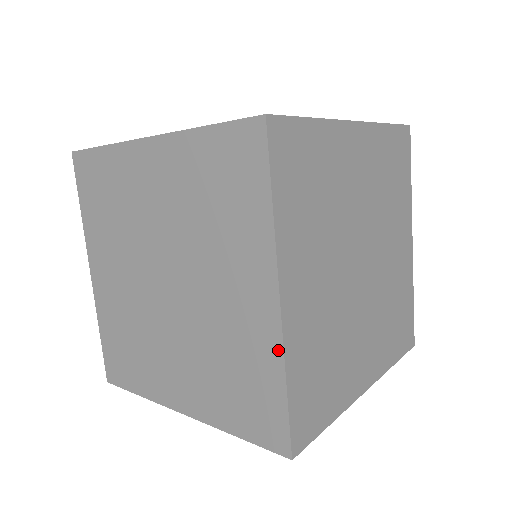
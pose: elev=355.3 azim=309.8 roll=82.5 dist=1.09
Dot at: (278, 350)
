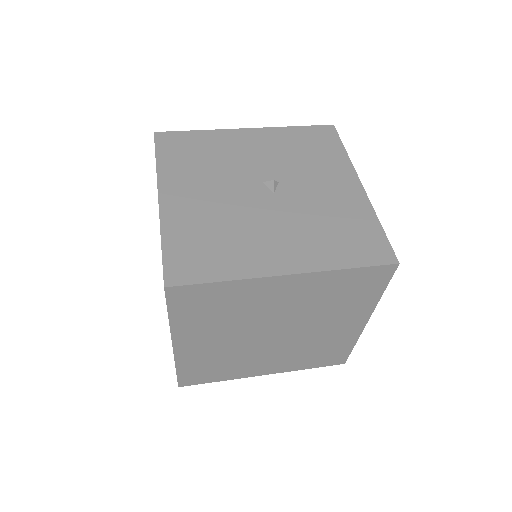
Dot at: (356, 337)
